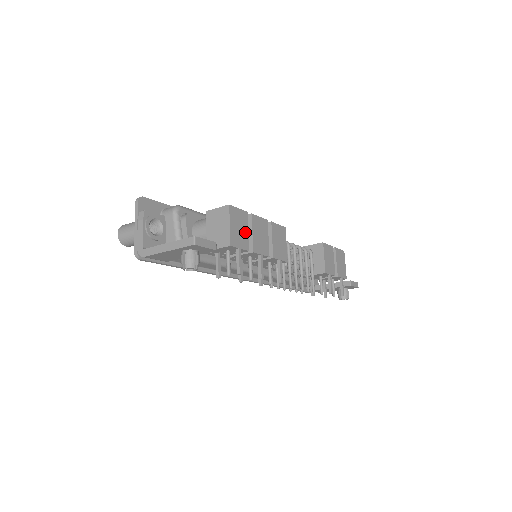
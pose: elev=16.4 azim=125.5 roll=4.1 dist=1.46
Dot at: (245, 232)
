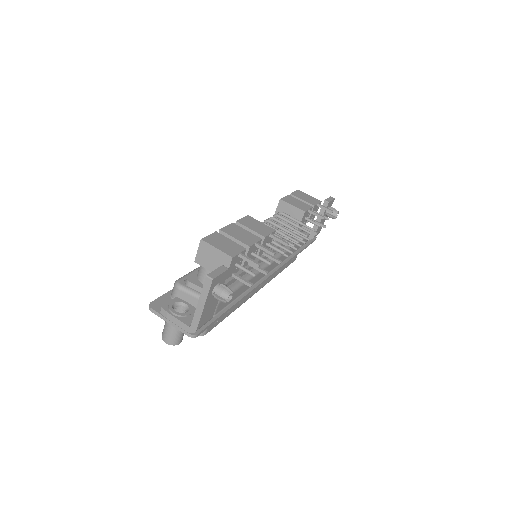
Dot at: (230, 242)
